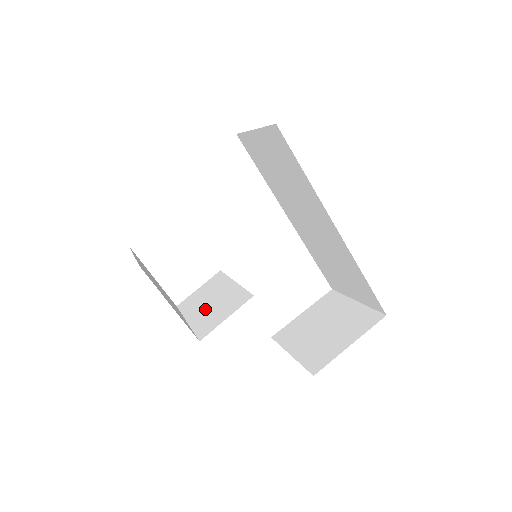
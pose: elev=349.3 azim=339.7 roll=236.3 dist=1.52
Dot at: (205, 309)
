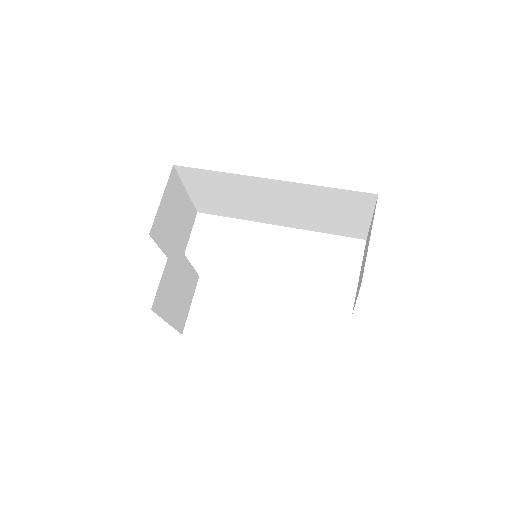
Dot at: occluded
